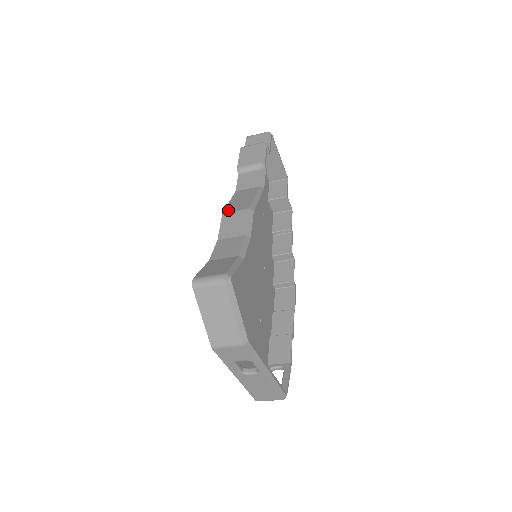
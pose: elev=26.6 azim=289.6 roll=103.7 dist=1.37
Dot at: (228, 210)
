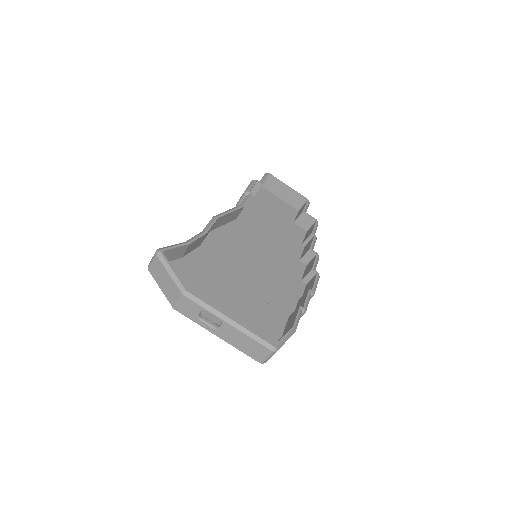
Dot at: occluded
